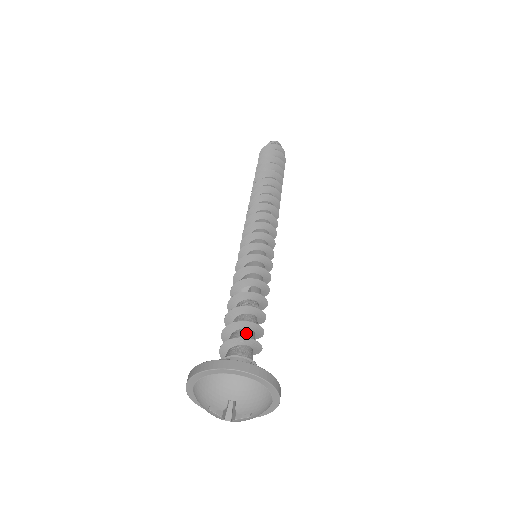
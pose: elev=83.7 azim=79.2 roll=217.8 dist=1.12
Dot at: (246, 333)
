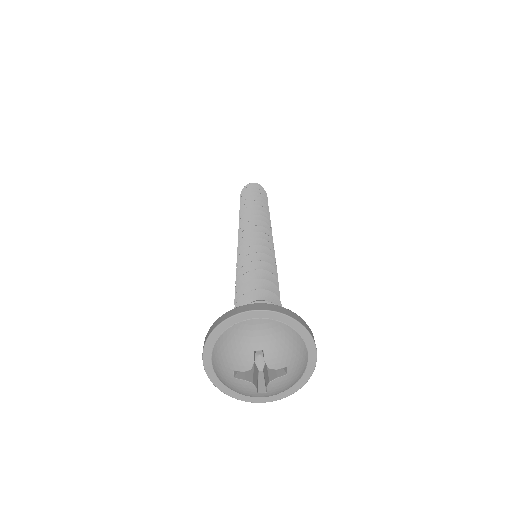
Dot at: occluded
